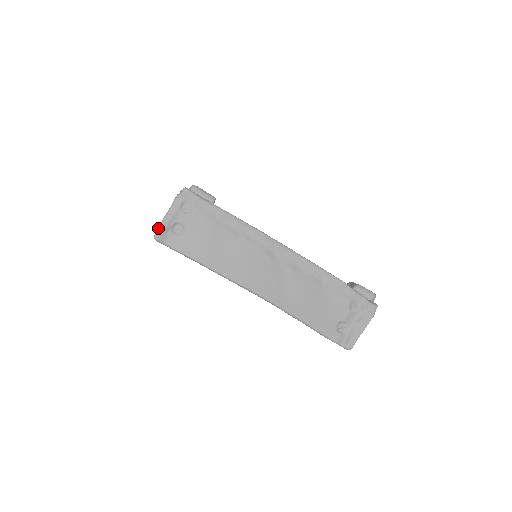
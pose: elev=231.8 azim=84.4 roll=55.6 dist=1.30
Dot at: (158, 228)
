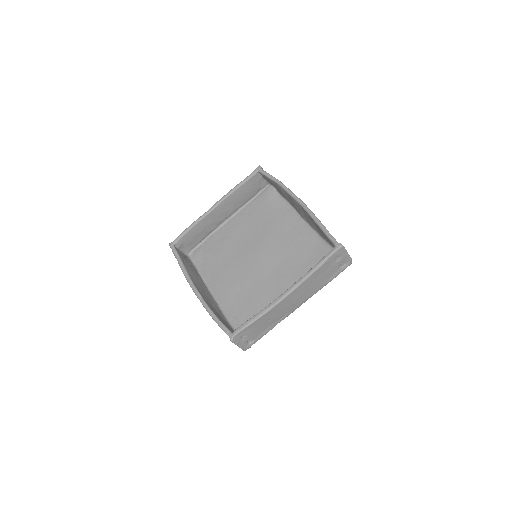
Dot at: occluded
